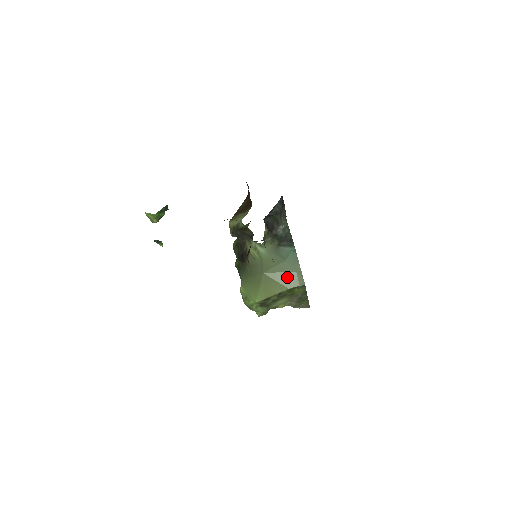
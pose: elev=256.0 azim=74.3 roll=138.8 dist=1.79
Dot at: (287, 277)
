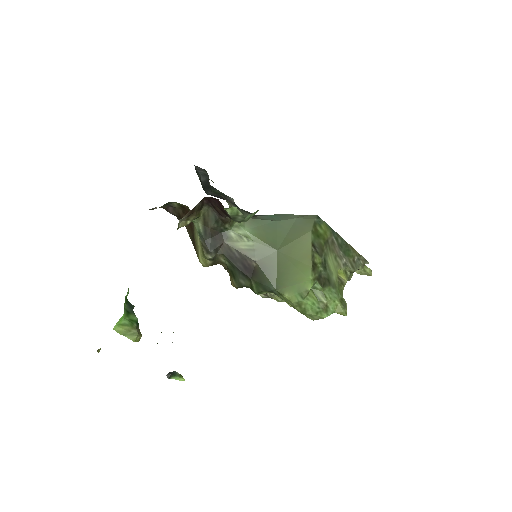
Dot at: (297, 229)
